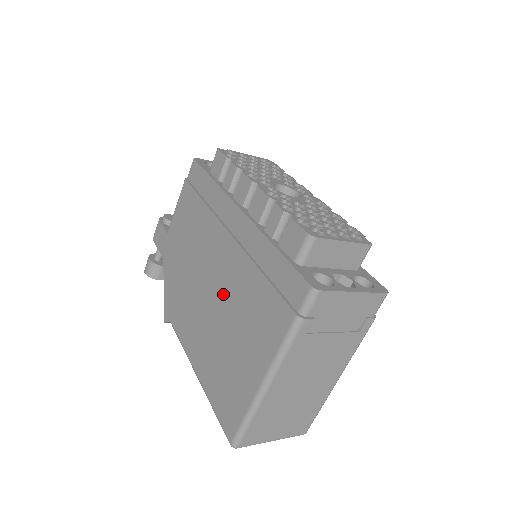
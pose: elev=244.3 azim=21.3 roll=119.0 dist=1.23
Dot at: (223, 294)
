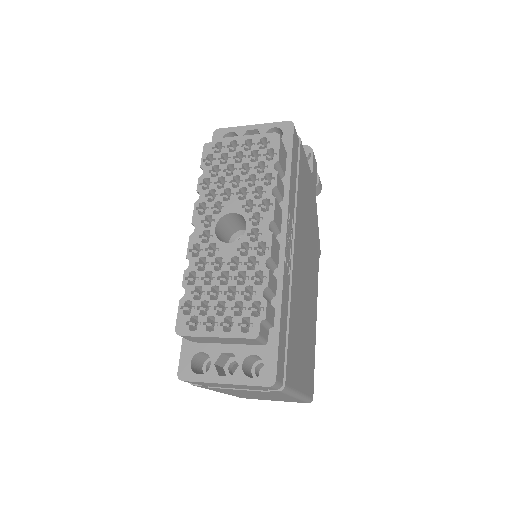
Dot at: occluded
